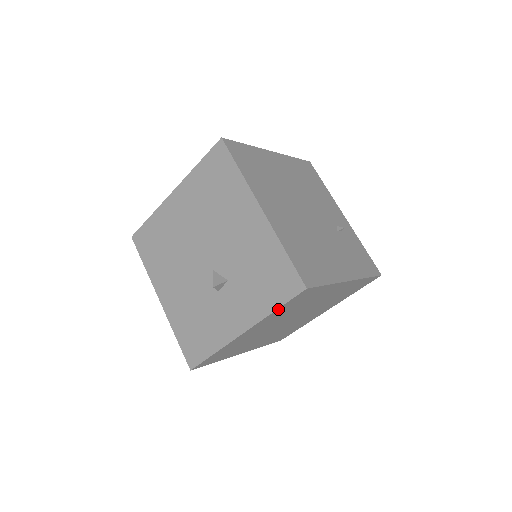
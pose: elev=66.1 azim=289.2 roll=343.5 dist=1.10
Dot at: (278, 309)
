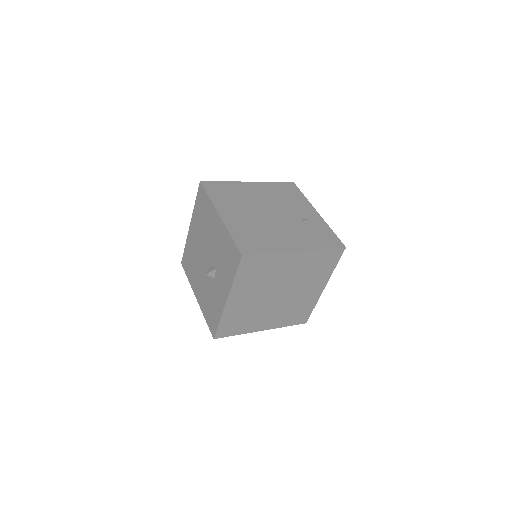
Dot at: (237, 276)
